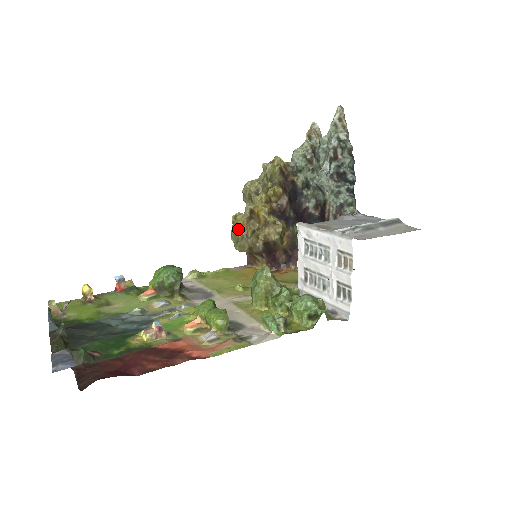
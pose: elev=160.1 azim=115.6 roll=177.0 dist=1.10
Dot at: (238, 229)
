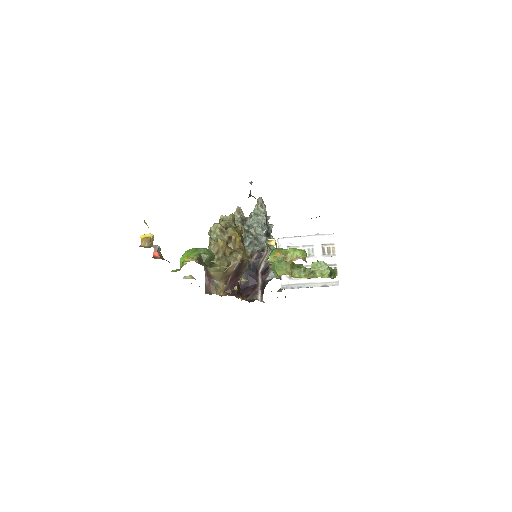
Dot at: (219, 249)
